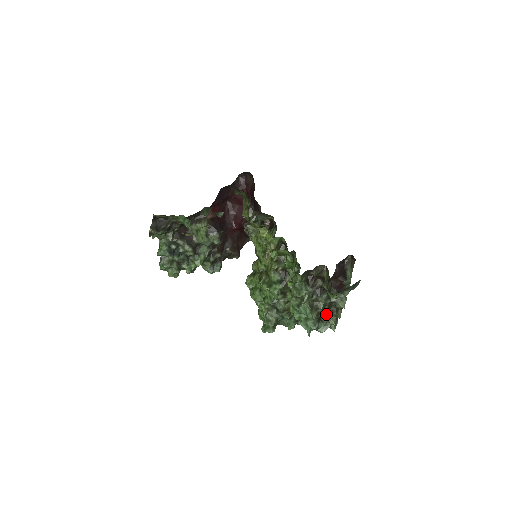
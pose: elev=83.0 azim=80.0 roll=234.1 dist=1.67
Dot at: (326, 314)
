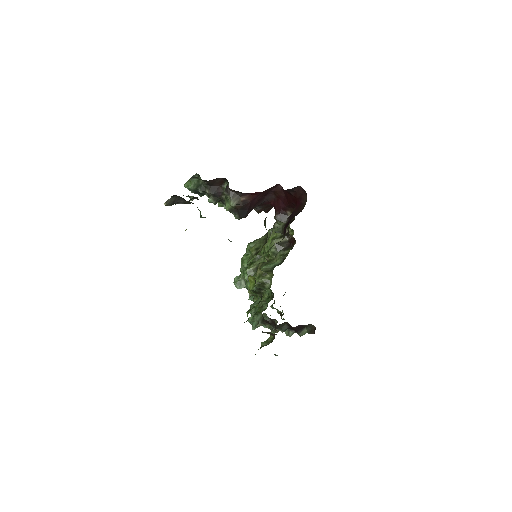
Dot at: (270, 328)
